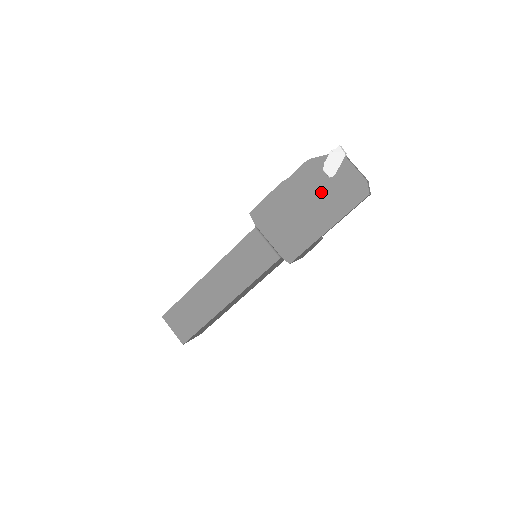
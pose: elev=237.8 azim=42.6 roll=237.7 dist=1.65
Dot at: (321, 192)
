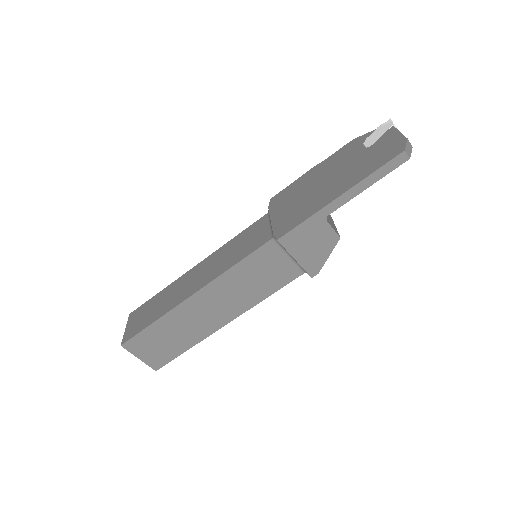
Dot at: (350, 163)
